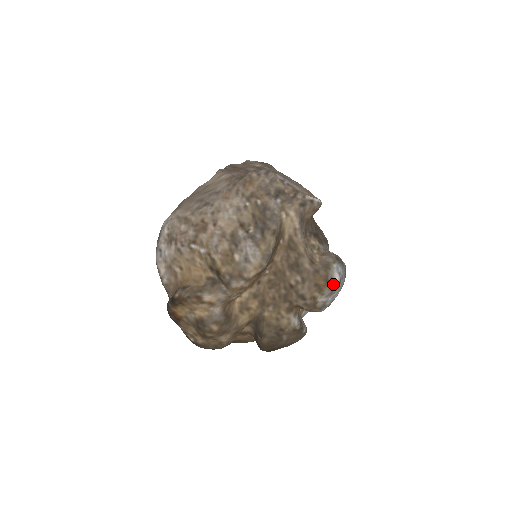
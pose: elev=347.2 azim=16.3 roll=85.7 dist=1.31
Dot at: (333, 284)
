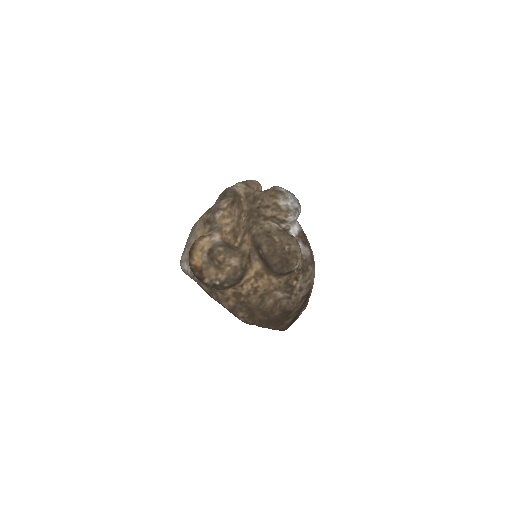
Dot at: (281, 191)
